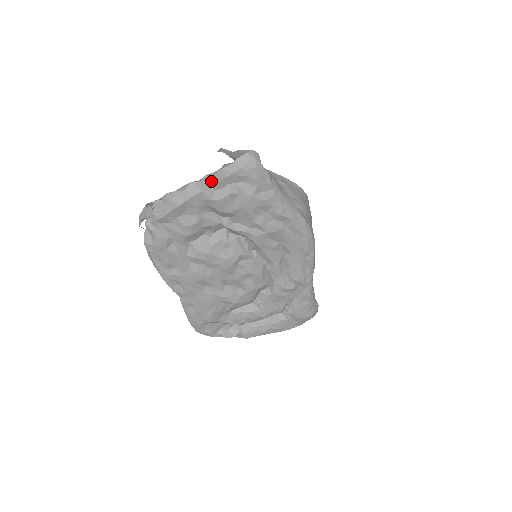
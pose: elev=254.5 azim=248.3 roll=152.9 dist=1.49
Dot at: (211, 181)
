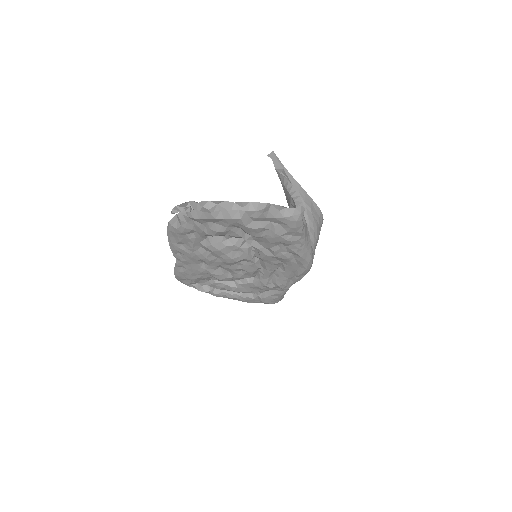
Dot at: (253, 214)
